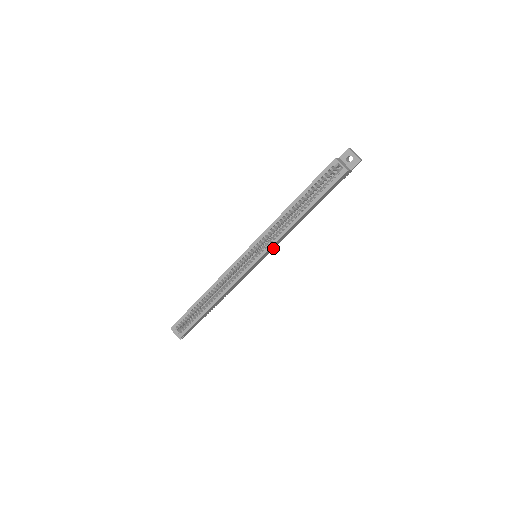
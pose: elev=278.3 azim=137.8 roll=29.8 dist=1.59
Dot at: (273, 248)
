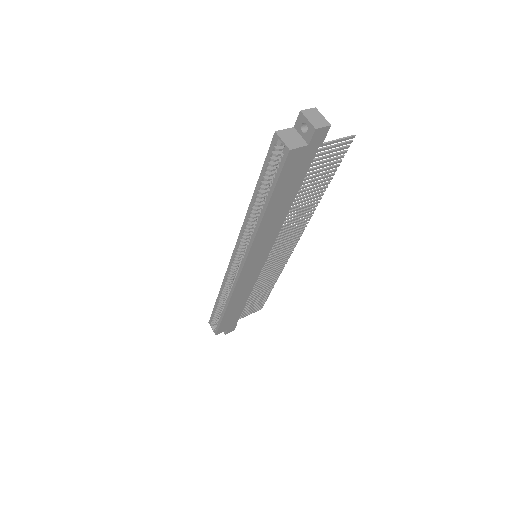
Dot at: (270, 248)
